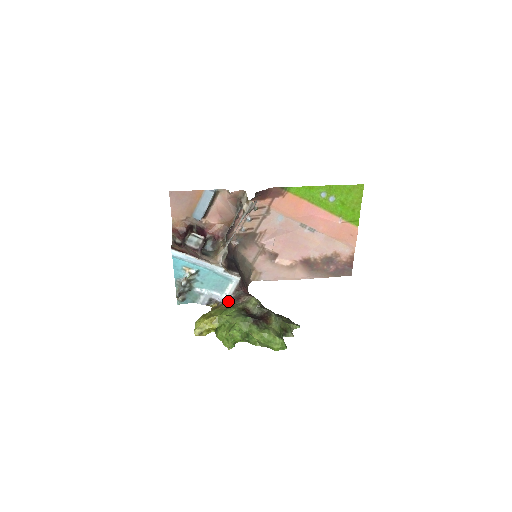
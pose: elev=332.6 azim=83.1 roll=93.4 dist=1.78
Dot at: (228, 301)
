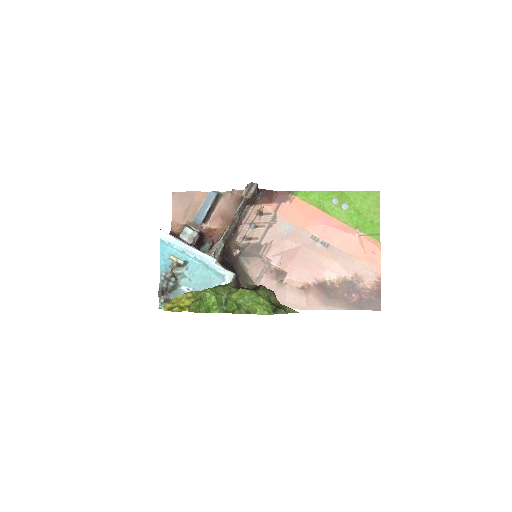
Dot at: occluded
